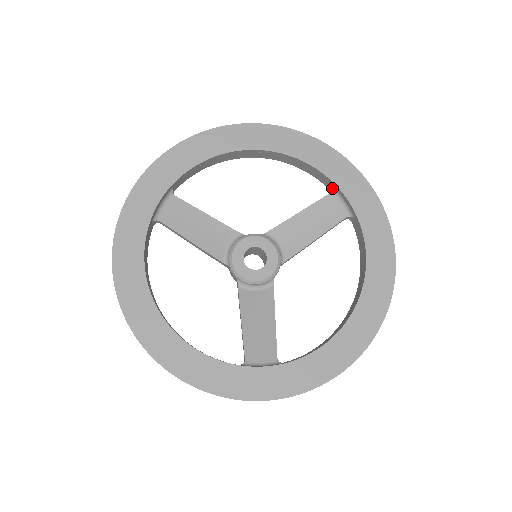
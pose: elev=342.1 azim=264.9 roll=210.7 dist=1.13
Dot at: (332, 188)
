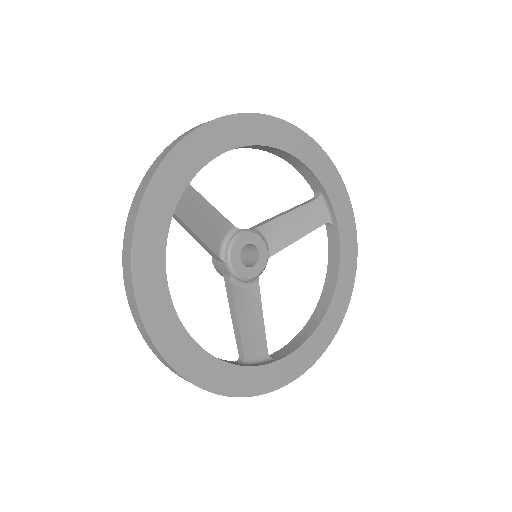
Dot at: (320, 194)
